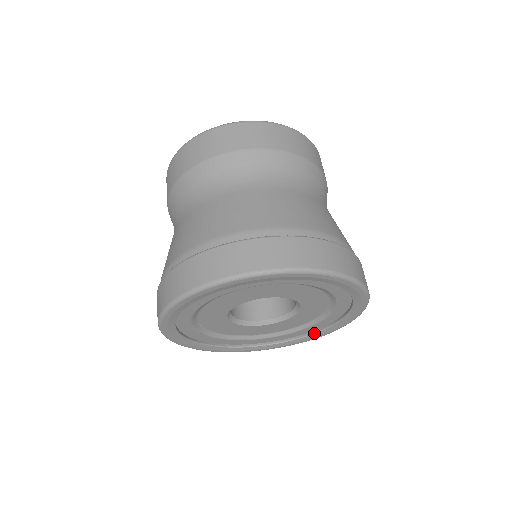
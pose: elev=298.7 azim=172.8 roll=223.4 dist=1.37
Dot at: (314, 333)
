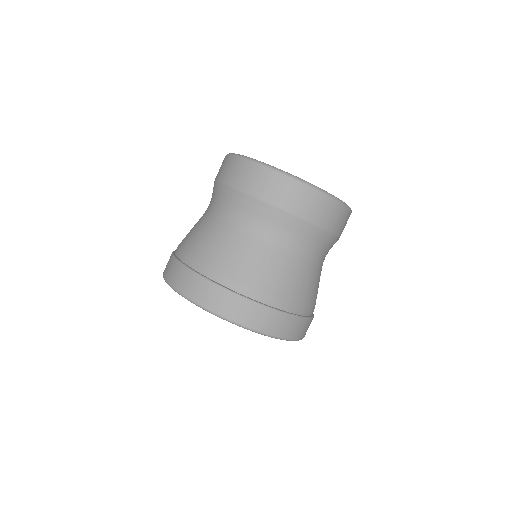
Dot at: occluded
